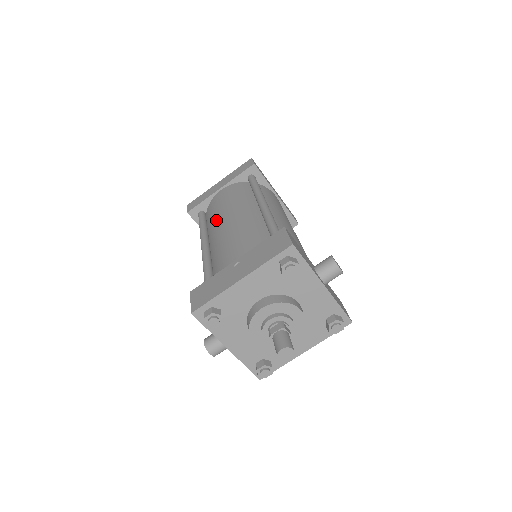
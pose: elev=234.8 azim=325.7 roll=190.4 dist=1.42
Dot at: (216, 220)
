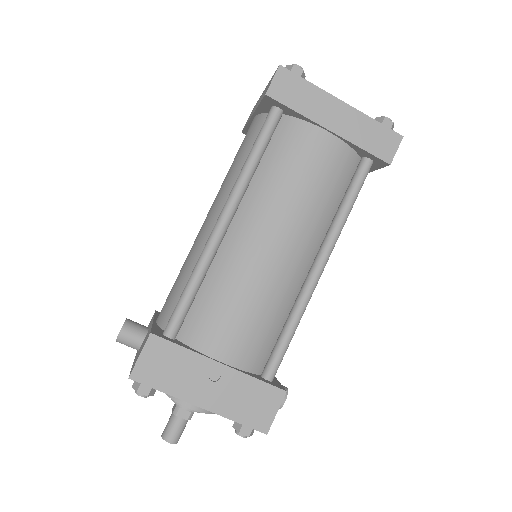
Dot at: (270, 205)
